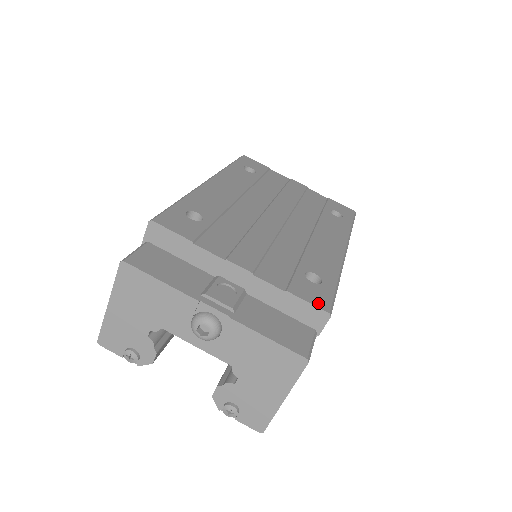
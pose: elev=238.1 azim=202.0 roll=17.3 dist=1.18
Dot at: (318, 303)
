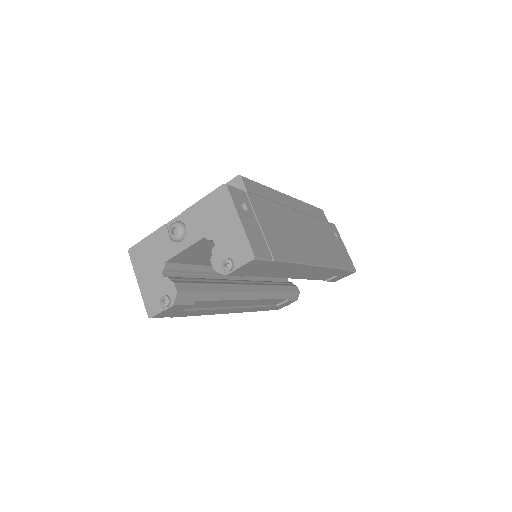
Dot at: (234, 181)
